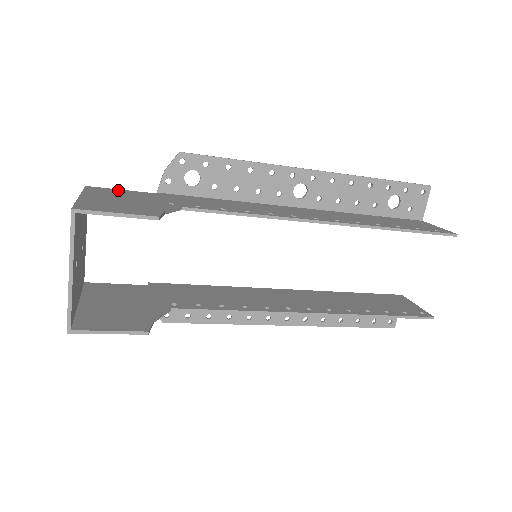
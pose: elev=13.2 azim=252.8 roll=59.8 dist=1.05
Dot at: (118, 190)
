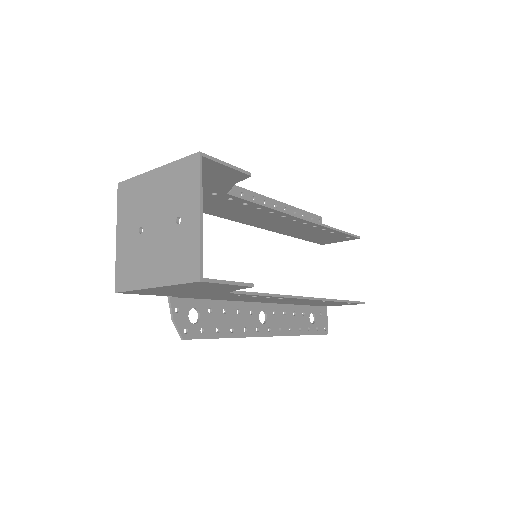
Dot at: occluded
